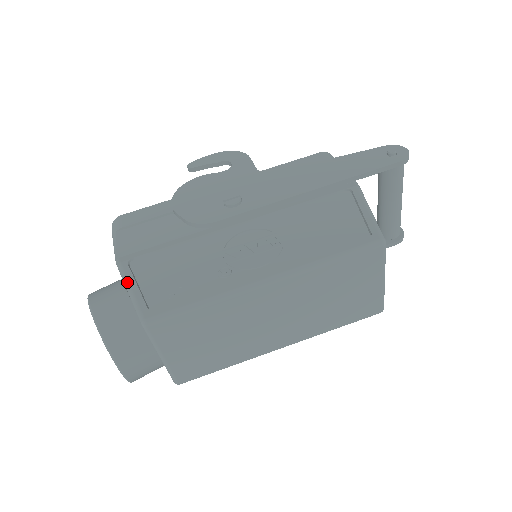
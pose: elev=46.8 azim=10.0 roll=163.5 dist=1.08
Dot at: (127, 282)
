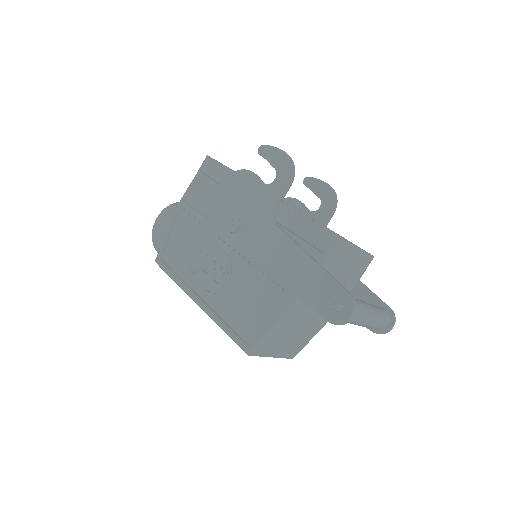
Dot at: (169, 225)
